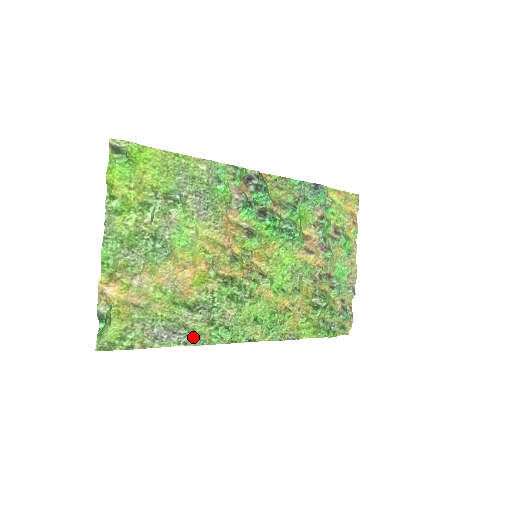
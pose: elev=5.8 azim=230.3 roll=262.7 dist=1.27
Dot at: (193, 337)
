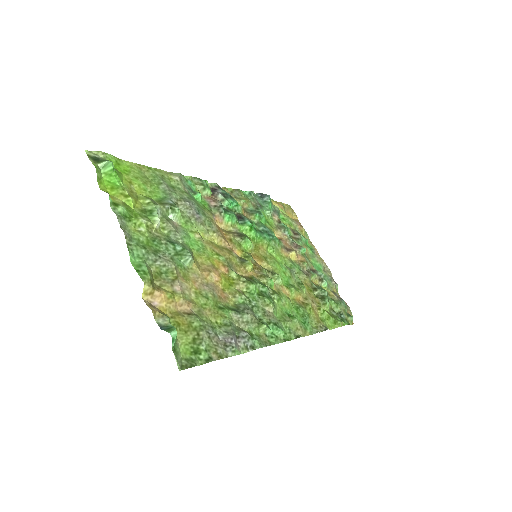
Dot at: (255, 339)
